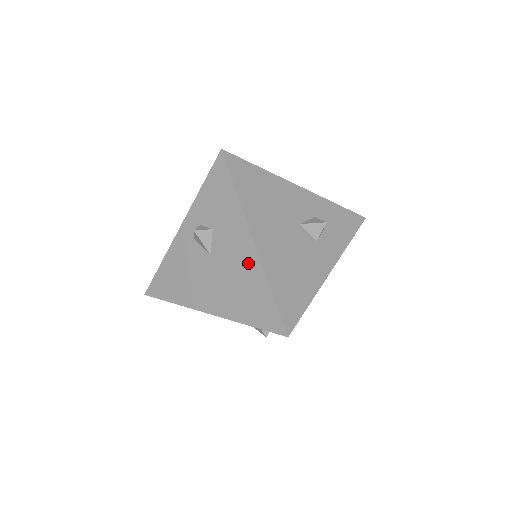
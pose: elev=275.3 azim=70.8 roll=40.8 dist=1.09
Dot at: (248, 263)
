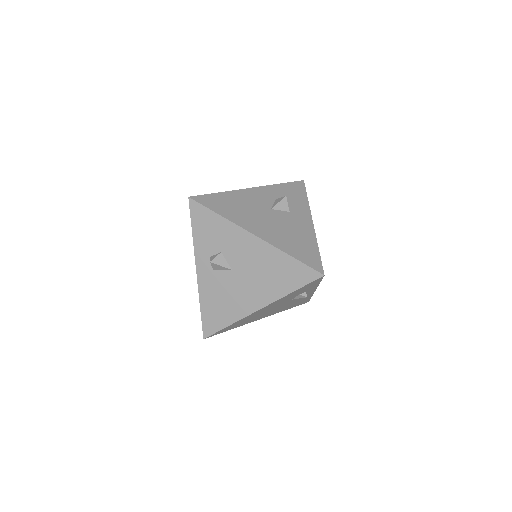
Dot at: (262, 253)
